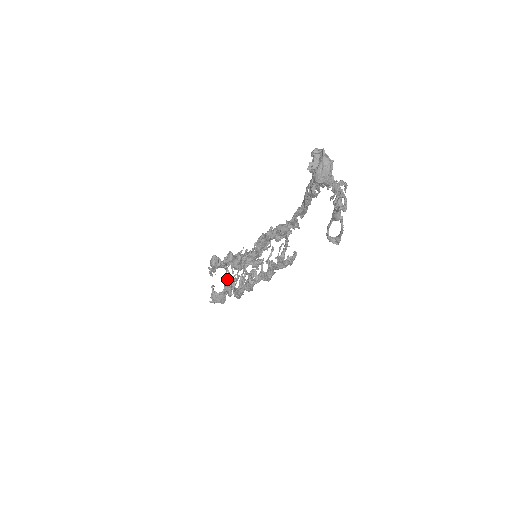
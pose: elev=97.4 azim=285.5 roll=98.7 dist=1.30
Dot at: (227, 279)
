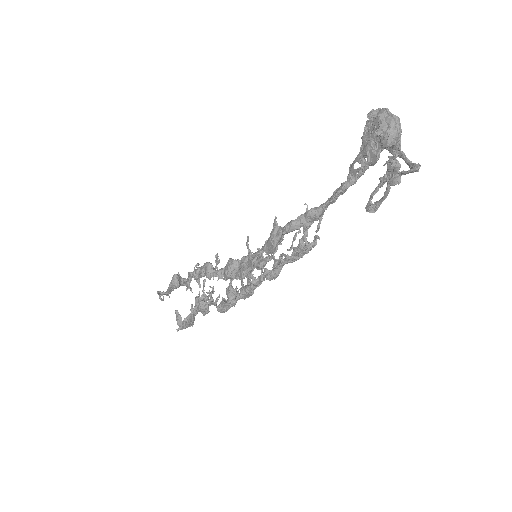
Dot at: (196, 296)
